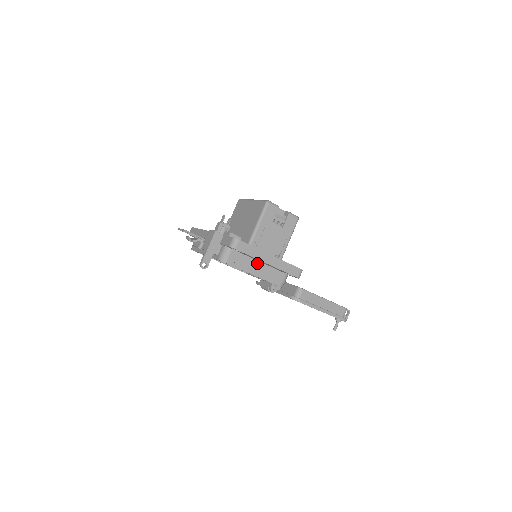
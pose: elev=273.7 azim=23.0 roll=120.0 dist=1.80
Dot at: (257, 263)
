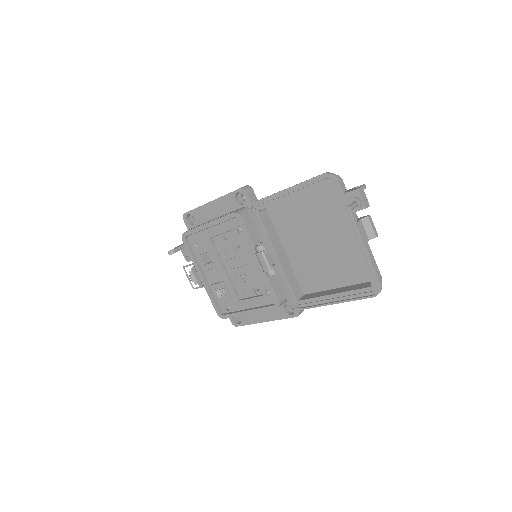
Dot at: occluded
